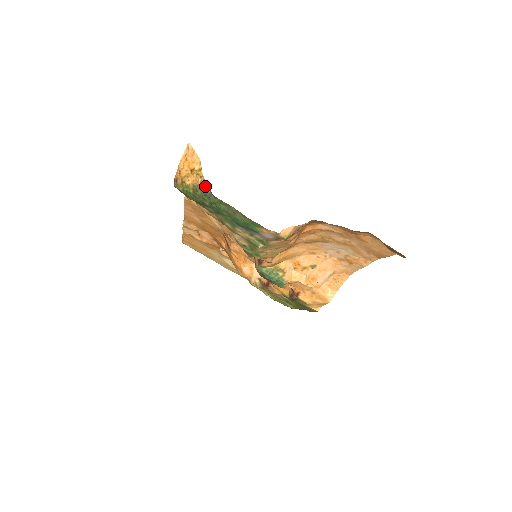
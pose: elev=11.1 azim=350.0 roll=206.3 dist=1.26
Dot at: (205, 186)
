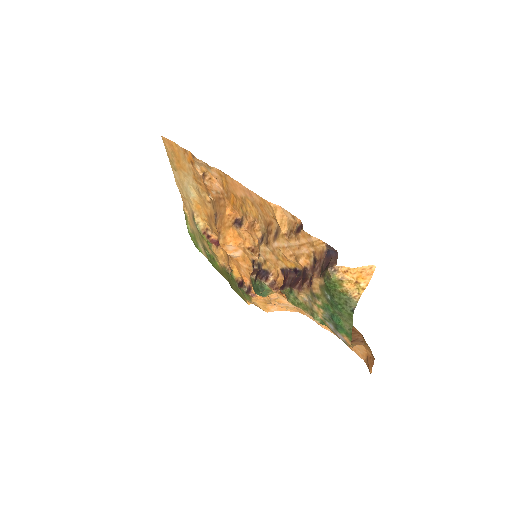
Dot at: (355, 302)
